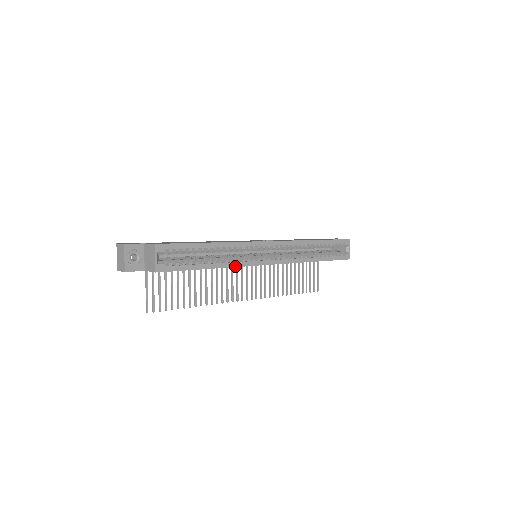
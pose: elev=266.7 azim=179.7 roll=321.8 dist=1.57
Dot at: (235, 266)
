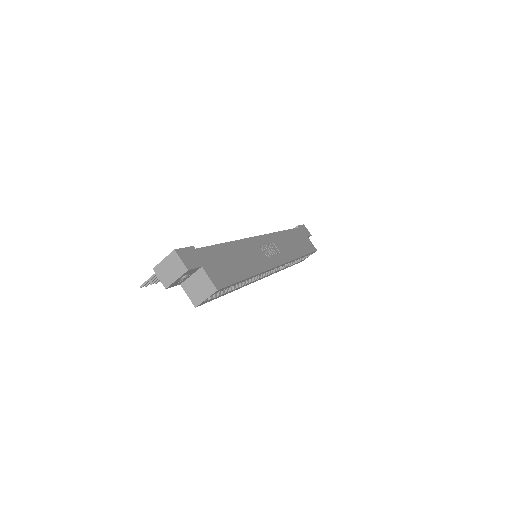
Dot at: occluded
